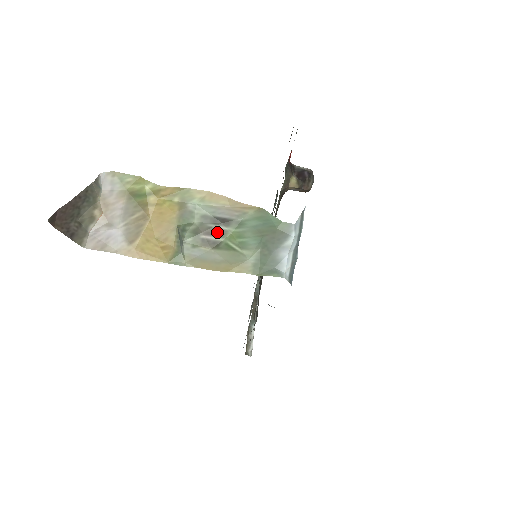
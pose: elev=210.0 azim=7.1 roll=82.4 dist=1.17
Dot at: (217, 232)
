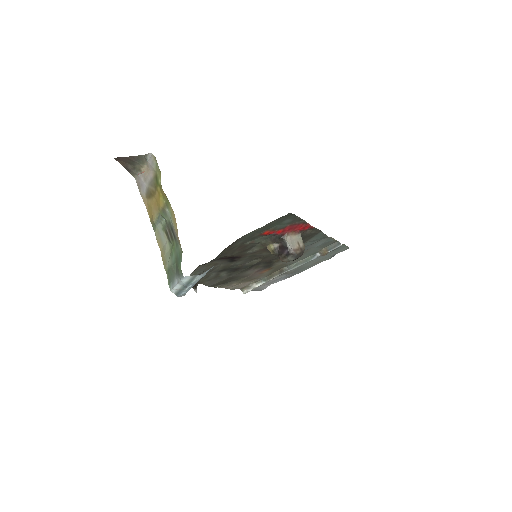
Dot at: (171, 235)
